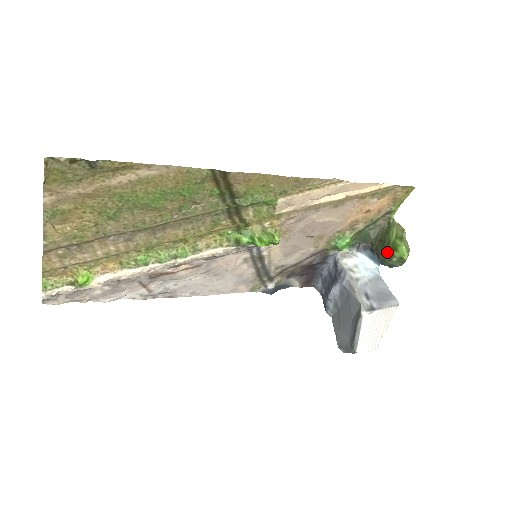
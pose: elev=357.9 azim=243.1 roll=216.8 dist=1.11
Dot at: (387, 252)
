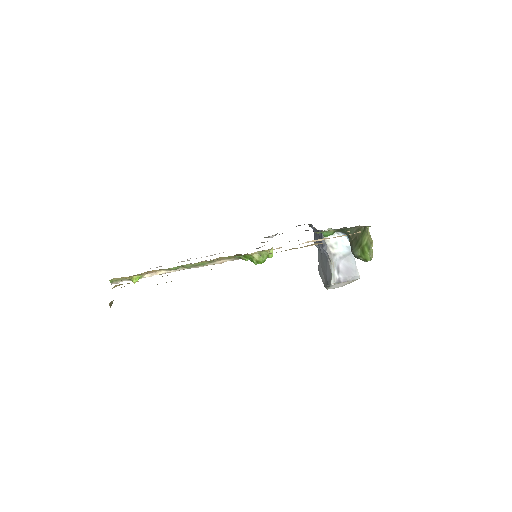
Dot at: (357, 251)
